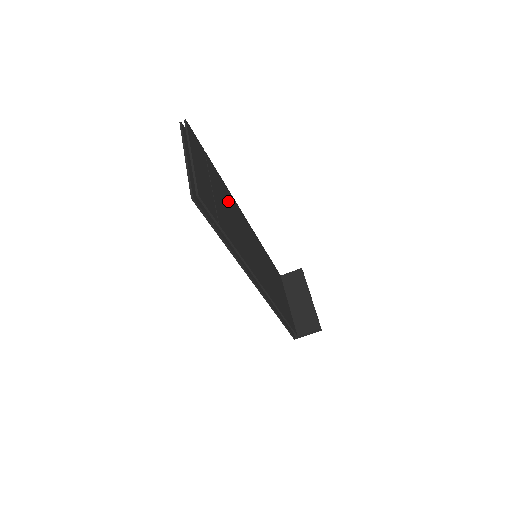
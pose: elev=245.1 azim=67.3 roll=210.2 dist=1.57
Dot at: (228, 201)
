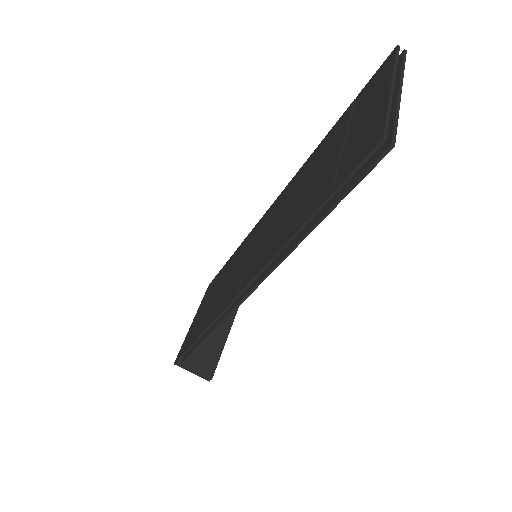
Dot at: occluded
